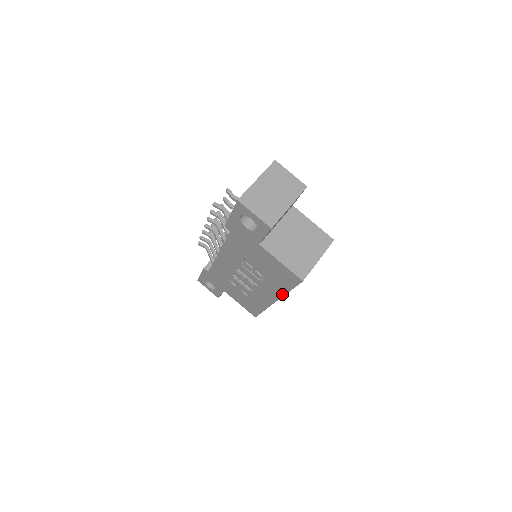
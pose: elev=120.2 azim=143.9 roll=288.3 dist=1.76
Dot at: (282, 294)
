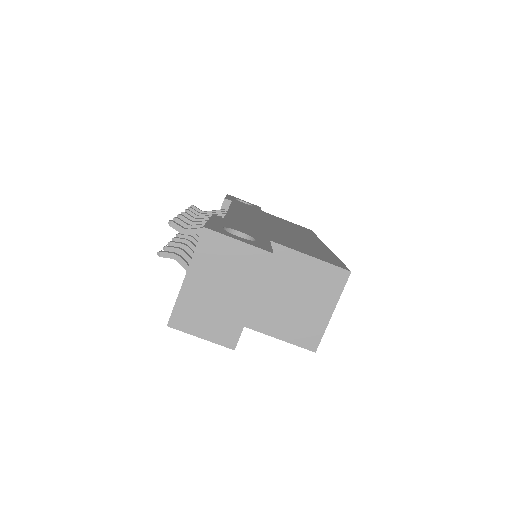
Dot at: occluded
